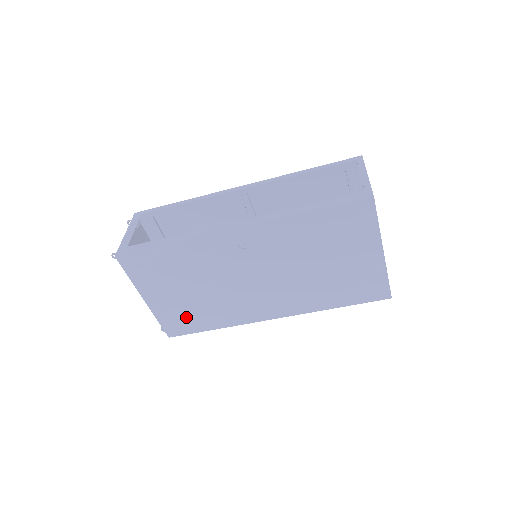
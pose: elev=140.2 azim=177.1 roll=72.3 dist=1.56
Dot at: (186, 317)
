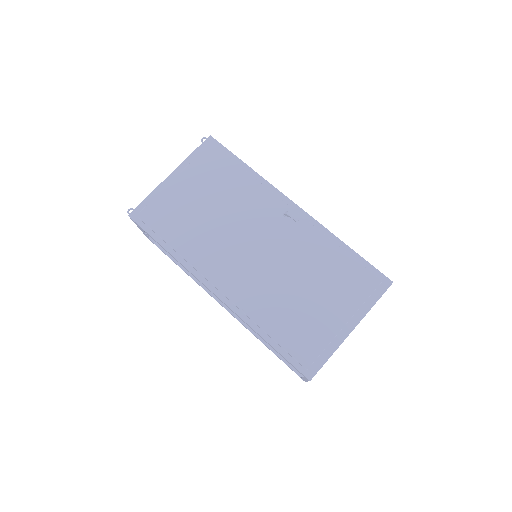
Dot at: (171, 215)
